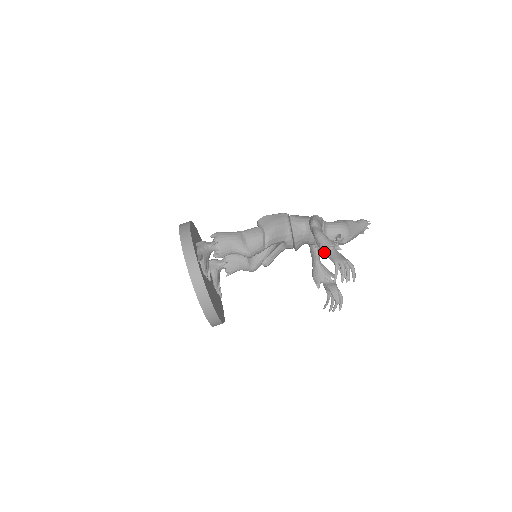
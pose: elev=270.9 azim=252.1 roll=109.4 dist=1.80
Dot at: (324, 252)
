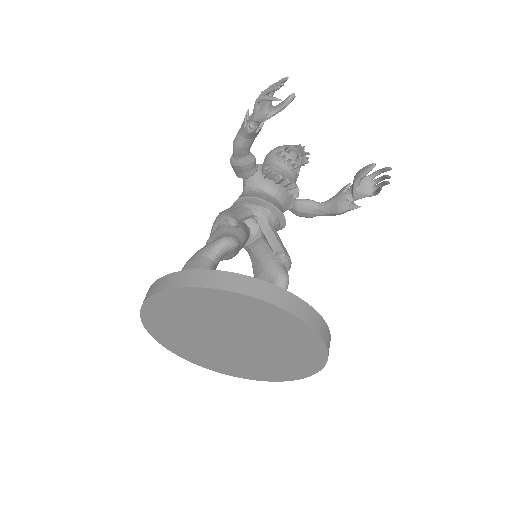
Dot at: (250, 127)
